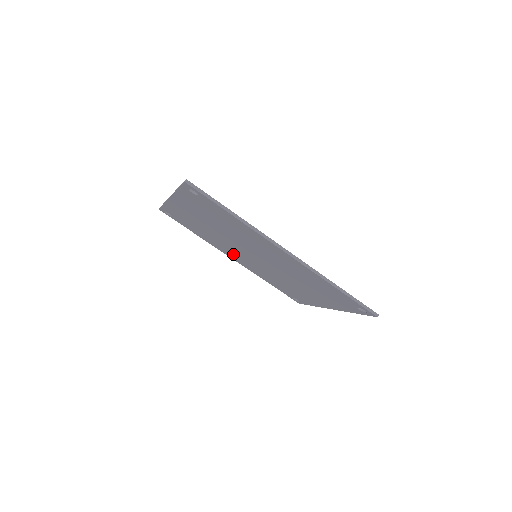
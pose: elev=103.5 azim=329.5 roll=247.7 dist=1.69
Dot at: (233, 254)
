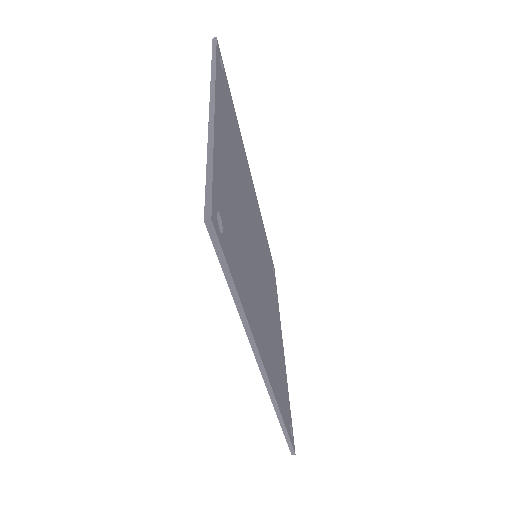
Dot at: occluded
